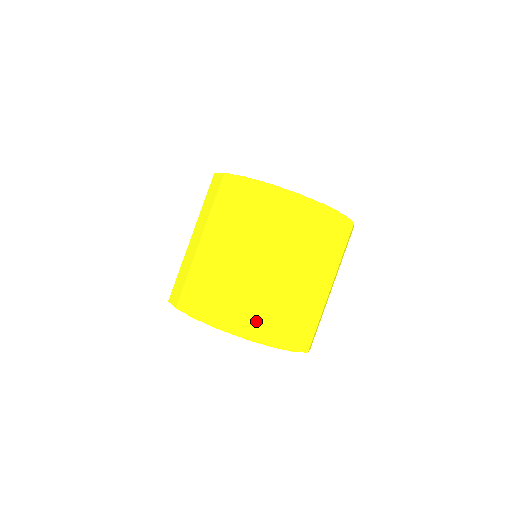
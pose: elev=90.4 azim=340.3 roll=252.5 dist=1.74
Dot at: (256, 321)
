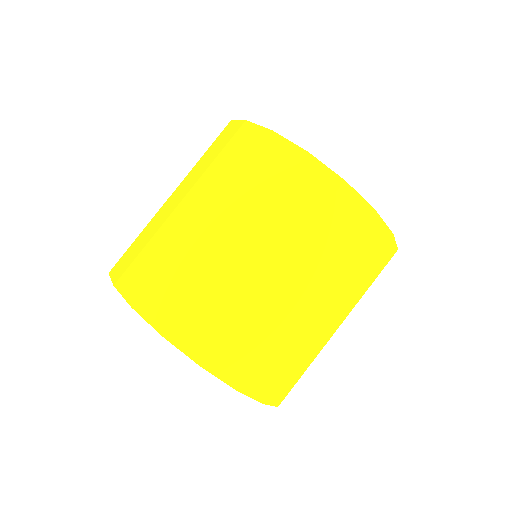
Dot at: (257, 367)
